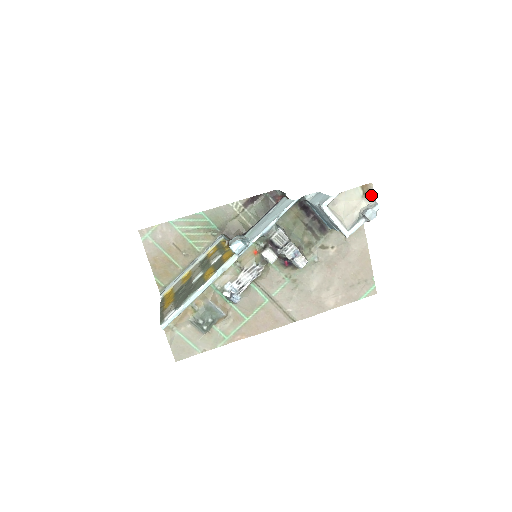
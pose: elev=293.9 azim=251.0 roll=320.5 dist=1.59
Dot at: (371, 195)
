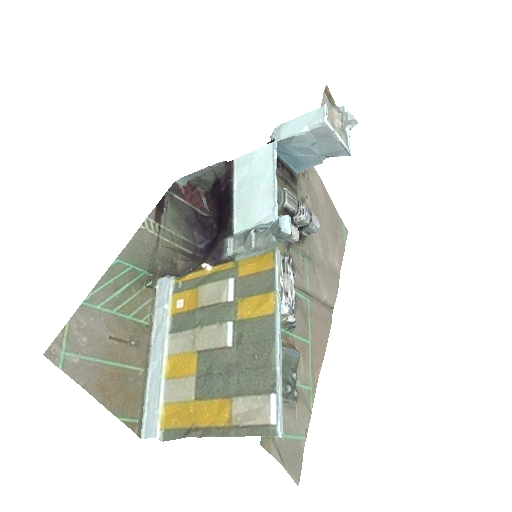
Dot at: (332, 100)
